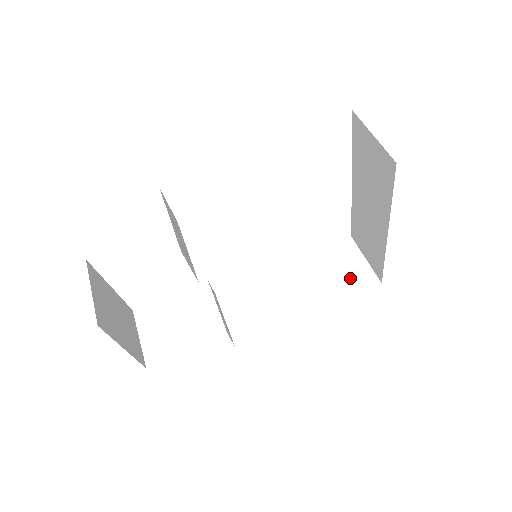
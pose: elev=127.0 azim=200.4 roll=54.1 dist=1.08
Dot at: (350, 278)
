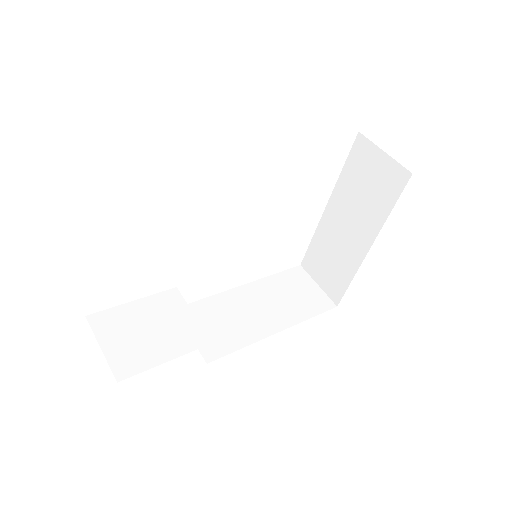
Dot at: (309, 300)
